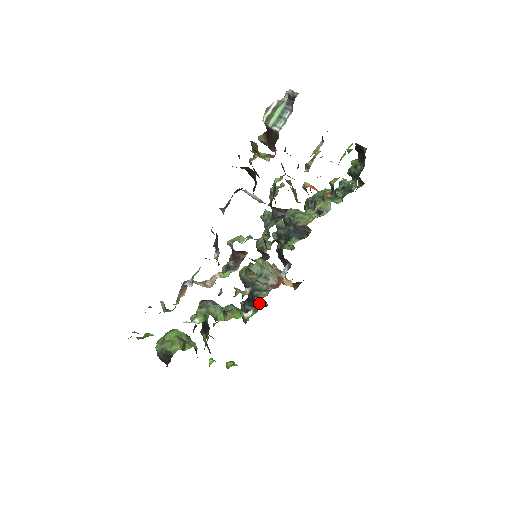
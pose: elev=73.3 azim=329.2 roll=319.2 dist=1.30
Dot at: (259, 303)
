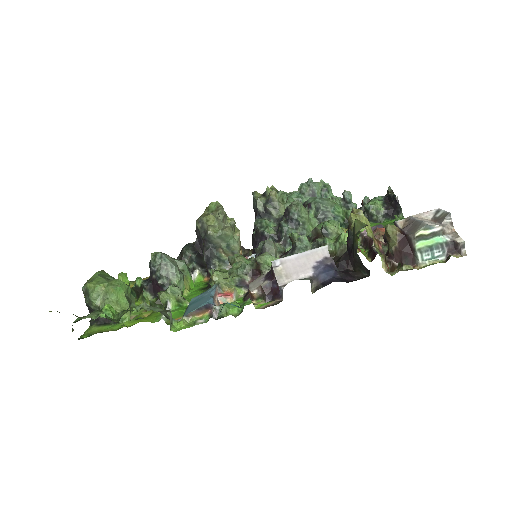
Dot at: occluded
